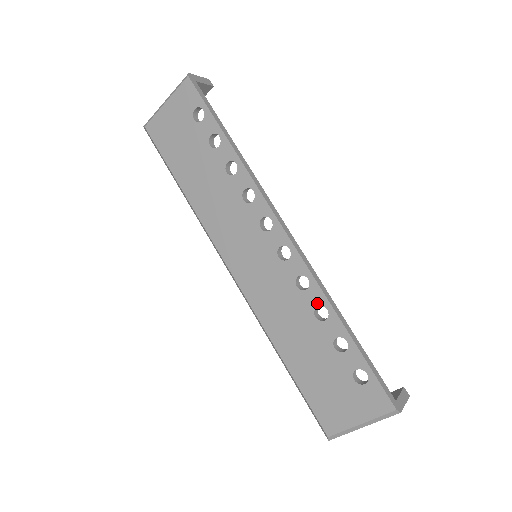
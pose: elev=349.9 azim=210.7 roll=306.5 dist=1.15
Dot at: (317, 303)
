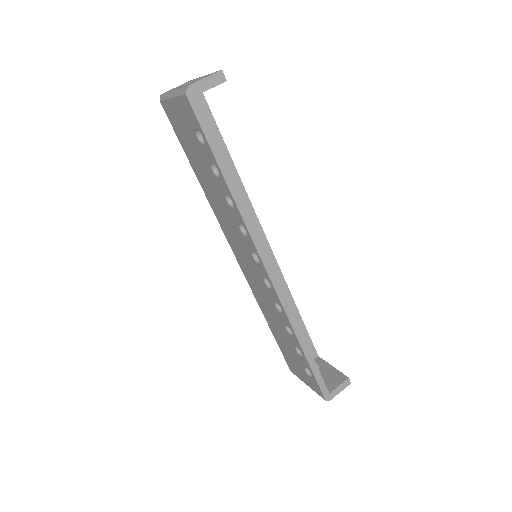
Dot at: (287, 324)
